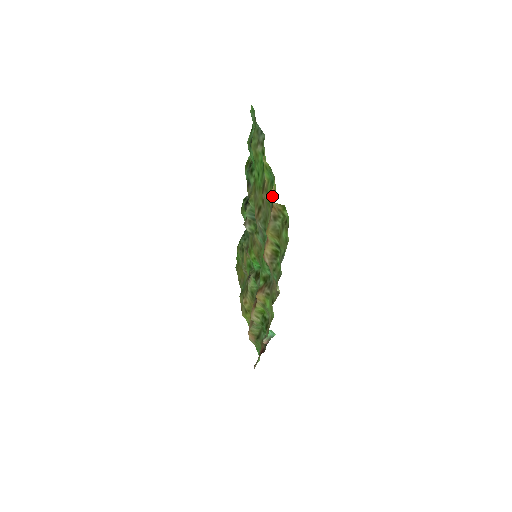
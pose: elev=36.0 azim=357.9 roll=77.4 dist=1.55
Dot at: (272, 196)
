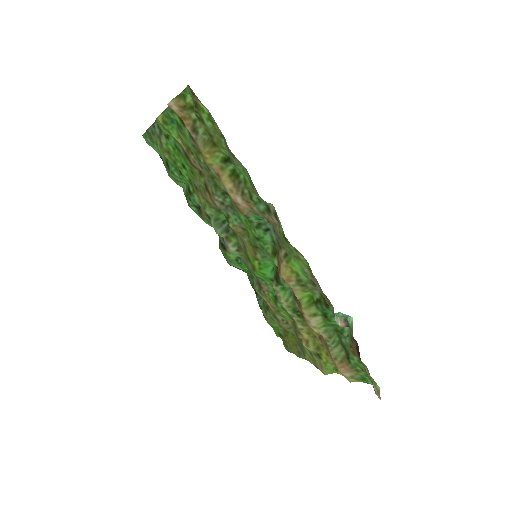
Dot at: occluded
